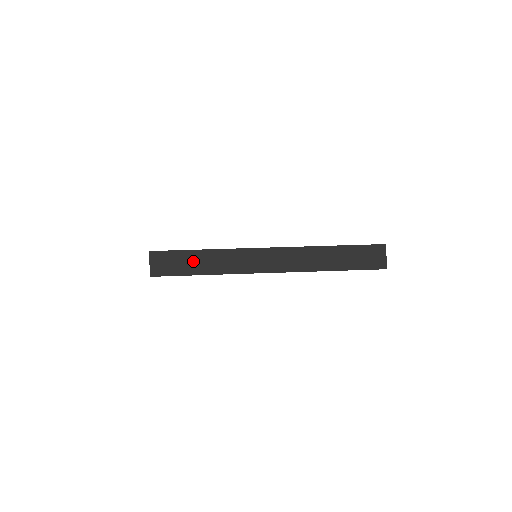
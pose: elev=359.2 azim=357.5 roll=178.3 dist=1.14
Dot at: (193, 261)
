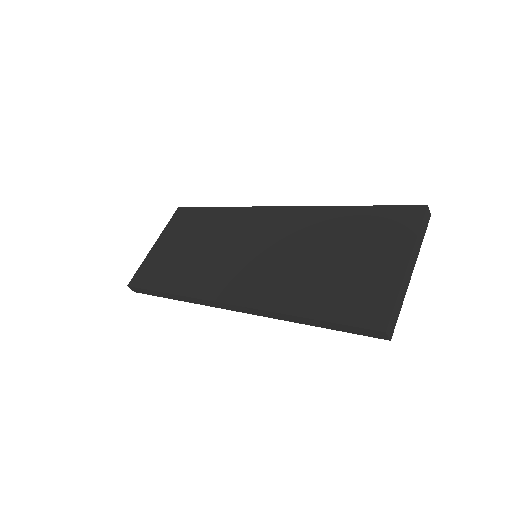
Dot at: (396, 310)
